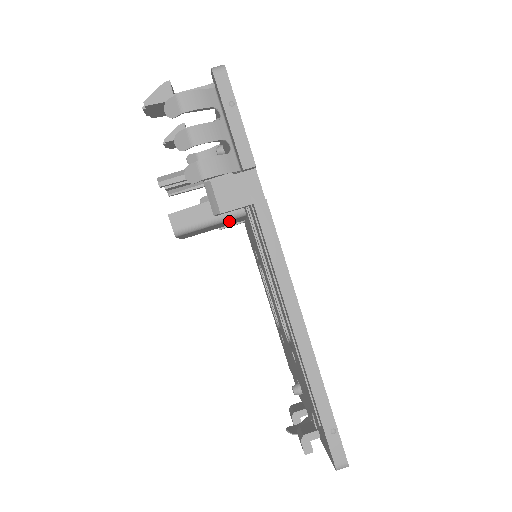
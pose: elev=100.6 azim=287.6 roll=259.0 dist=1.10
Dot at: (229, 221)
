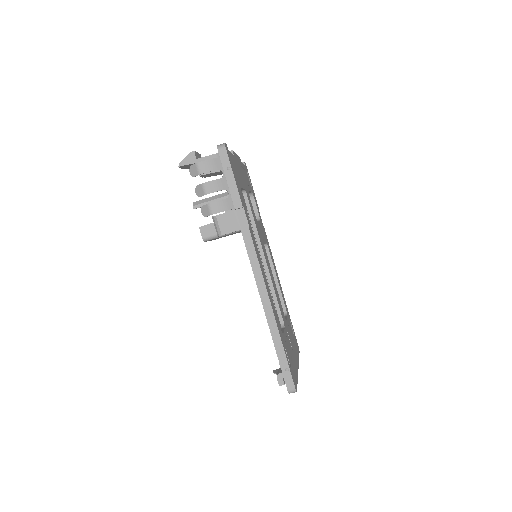
Dot at: (240, 231)
